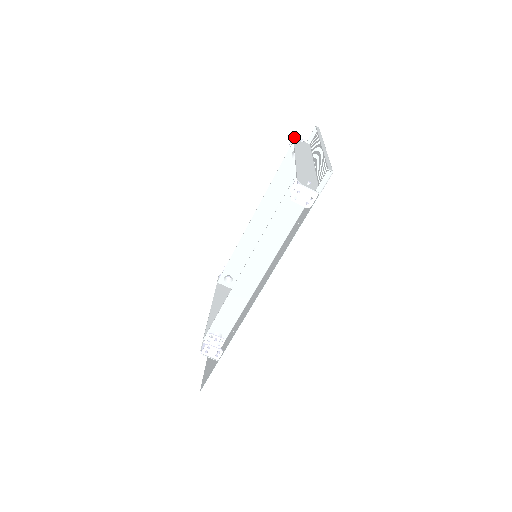
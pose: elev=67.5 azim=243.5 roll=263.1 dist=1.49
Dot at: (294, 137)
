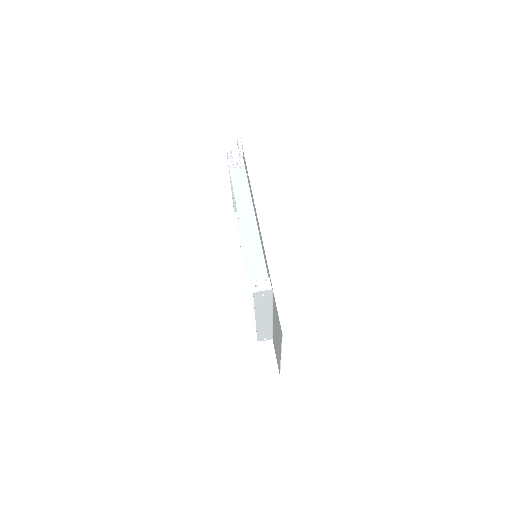
Dot at: occluded
